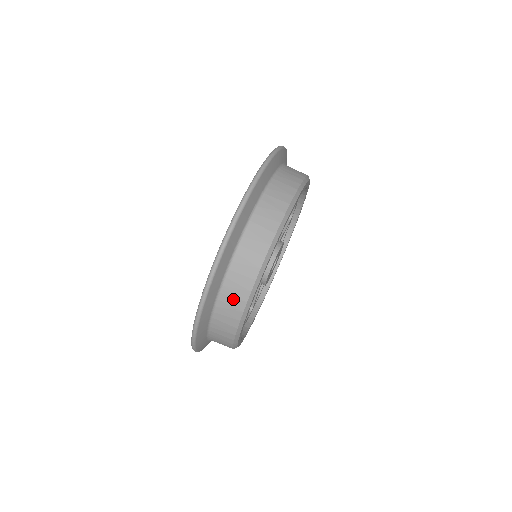
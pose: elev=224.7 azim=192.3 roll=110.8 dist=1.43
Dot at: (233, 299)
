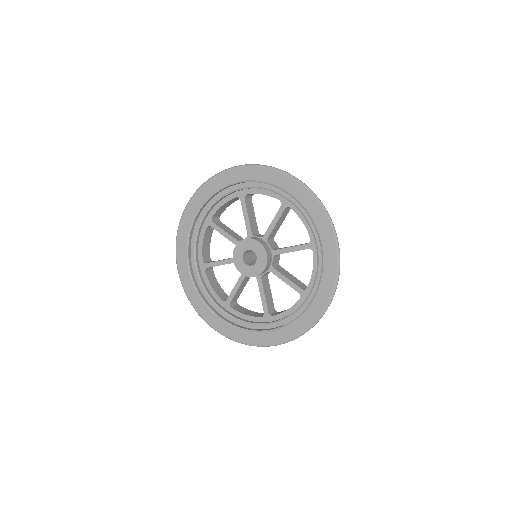
Dot at: occluded
